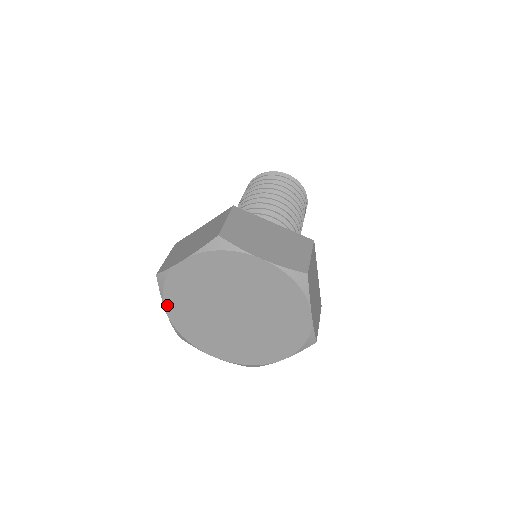
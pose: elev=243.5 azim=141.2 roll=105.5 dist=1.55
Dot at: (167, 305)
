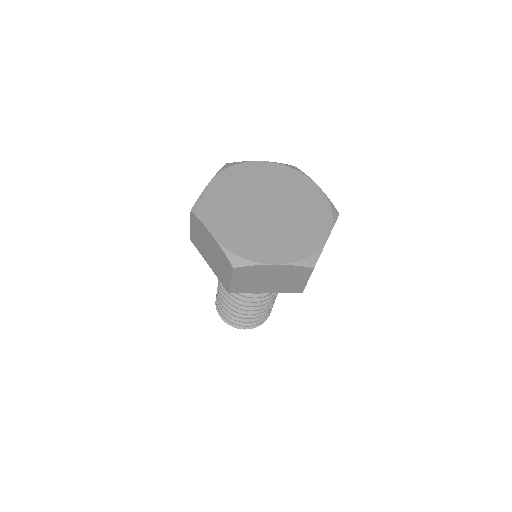
Dot at: (210, 227)
